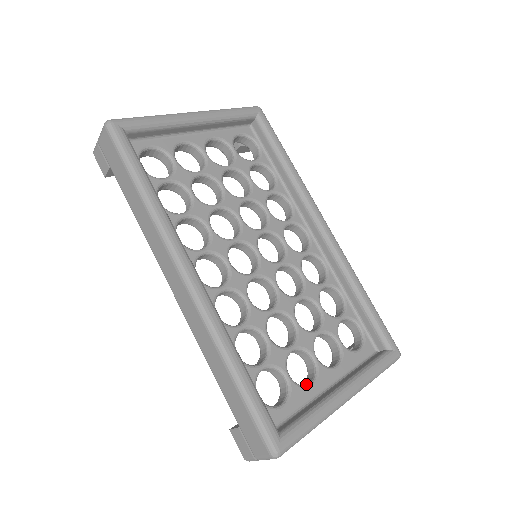
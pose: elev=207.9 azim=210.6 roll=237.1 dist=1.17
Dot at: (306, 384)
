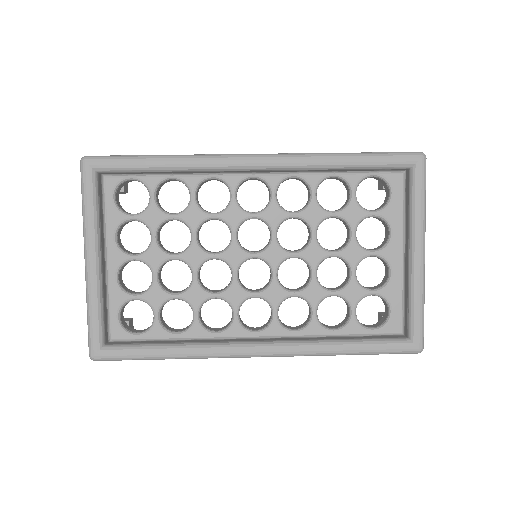
Dot at: (387, 275)
